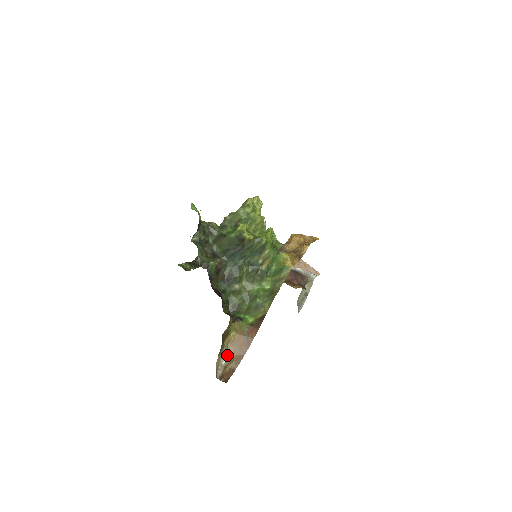
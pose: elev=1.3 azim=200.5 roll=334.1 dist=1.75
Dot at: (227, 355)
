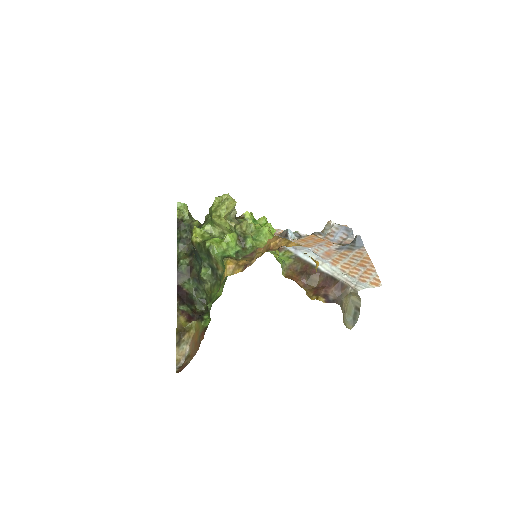
Dot at: (188, 349)
